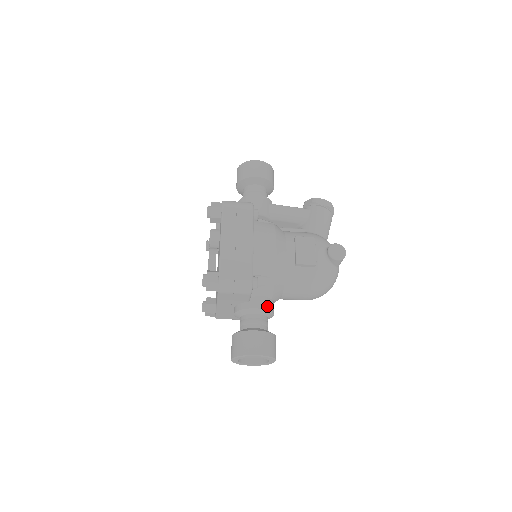
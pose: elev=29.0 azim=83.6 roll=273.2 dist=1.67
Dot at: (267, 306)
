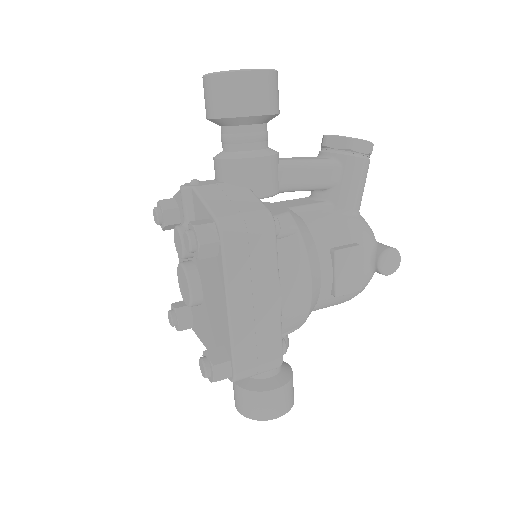
Dot at: occluded
